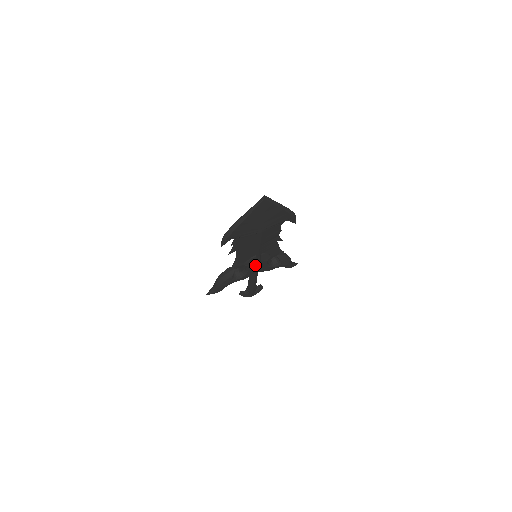
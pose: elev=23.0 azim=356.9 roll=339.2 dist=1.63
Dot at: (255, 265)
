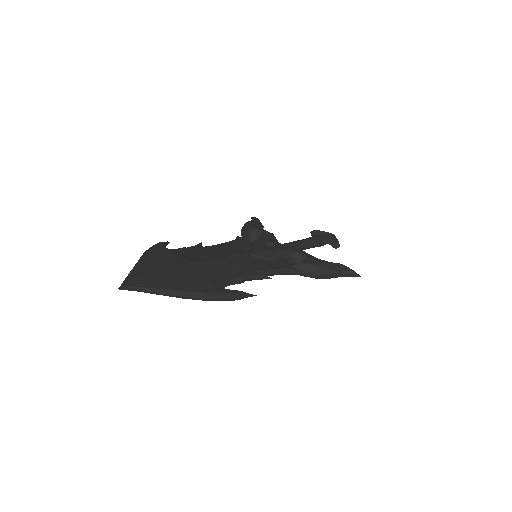
Dot at: occluded
